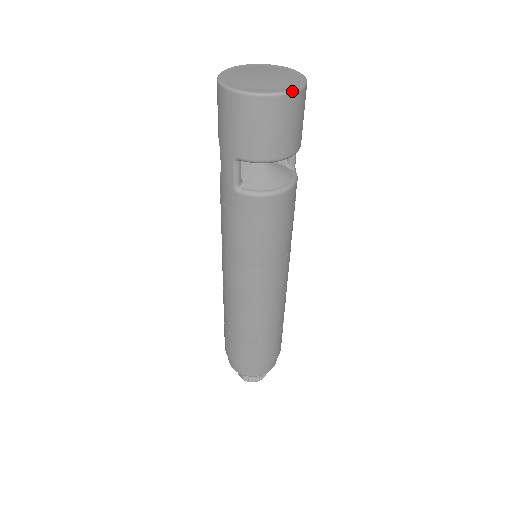
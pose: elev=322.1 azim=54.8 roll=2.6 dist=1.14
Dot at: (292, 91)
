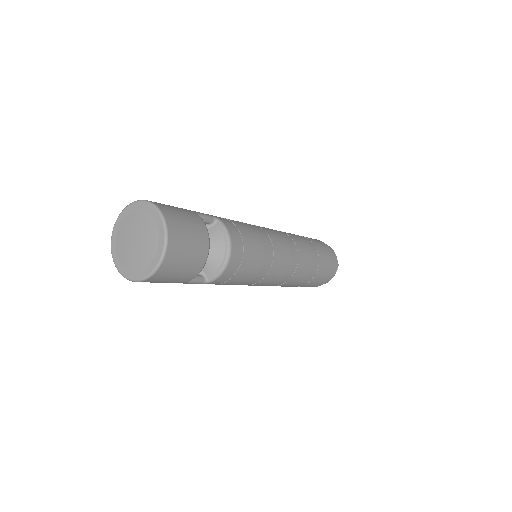
Dot at: (166, 242)
